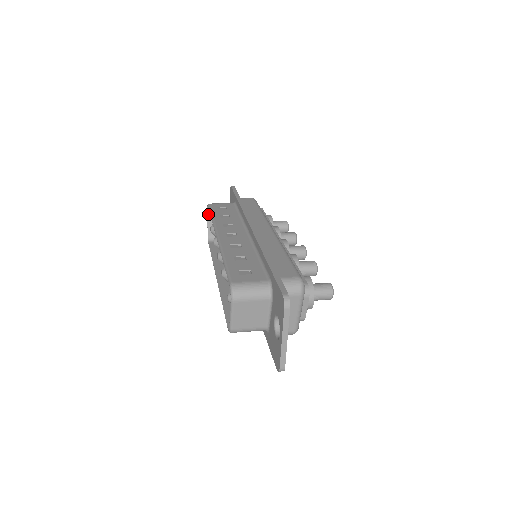
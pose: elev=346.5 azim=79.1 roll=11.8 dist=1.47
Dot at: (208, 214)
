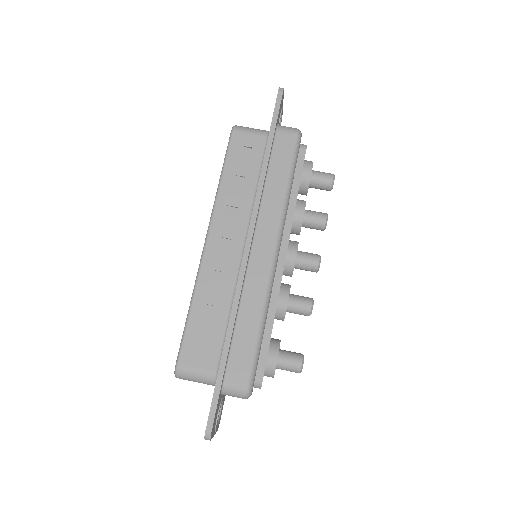
Dot at: occluded
